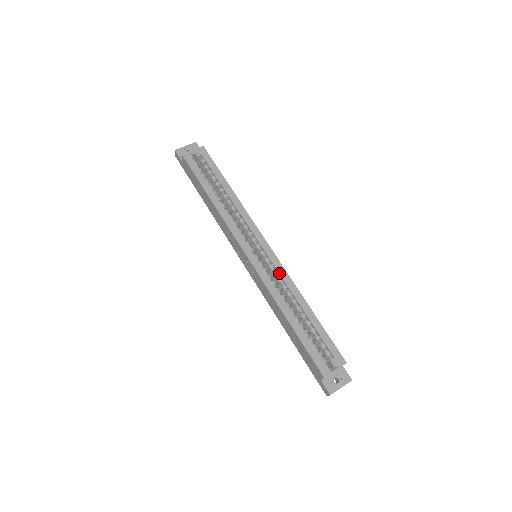
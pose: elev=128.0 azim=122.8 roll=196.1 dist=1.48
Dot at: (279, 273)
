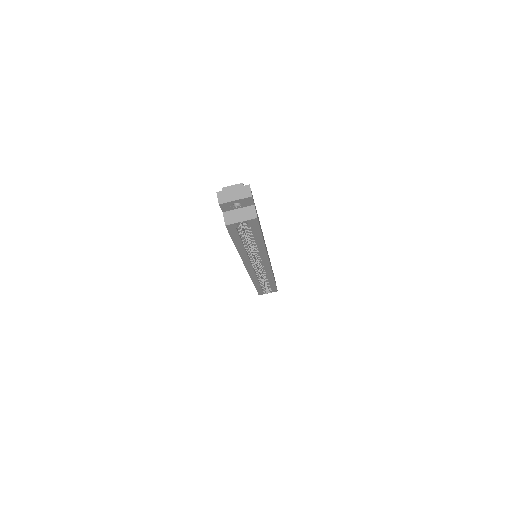
Dot at: (266, 273)
